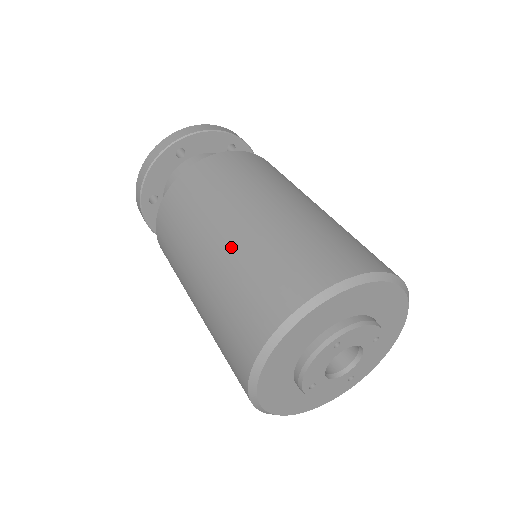
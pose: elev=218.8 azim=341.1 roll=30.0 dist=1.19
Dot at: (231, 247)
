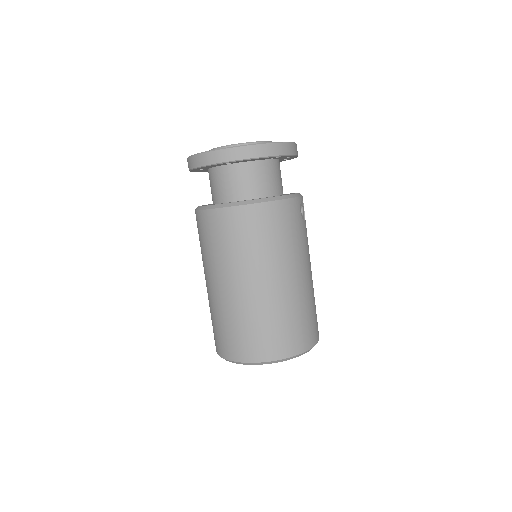
Dot at: (230, 301)
